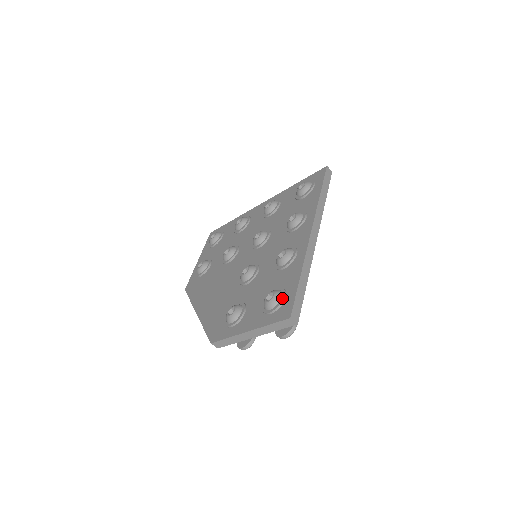
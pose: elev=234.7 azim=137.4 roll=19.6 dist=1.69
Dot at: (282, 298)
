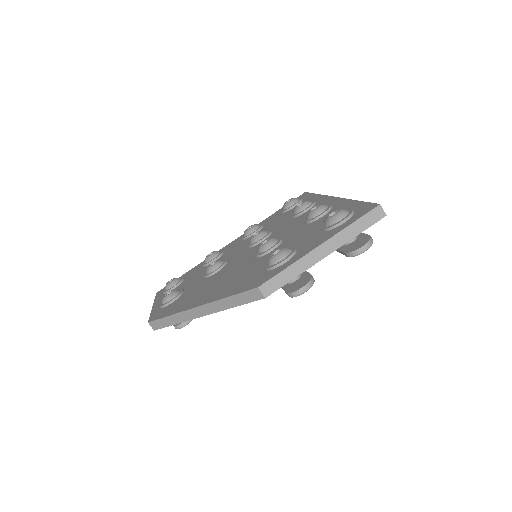
Dot at: (351, 209)
